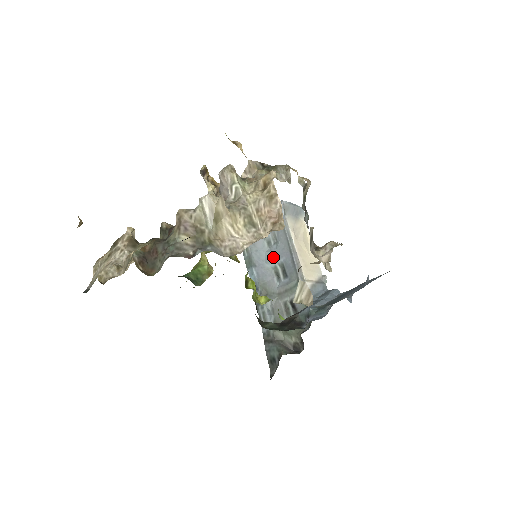
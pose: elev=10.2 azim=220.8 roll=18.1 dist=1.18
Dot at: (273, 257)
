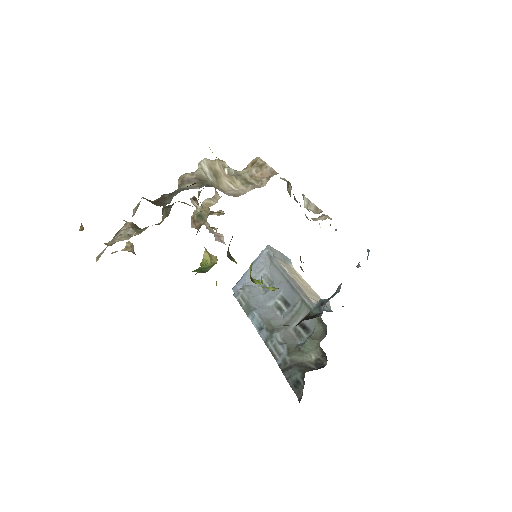
Dot at: (271, 295)
